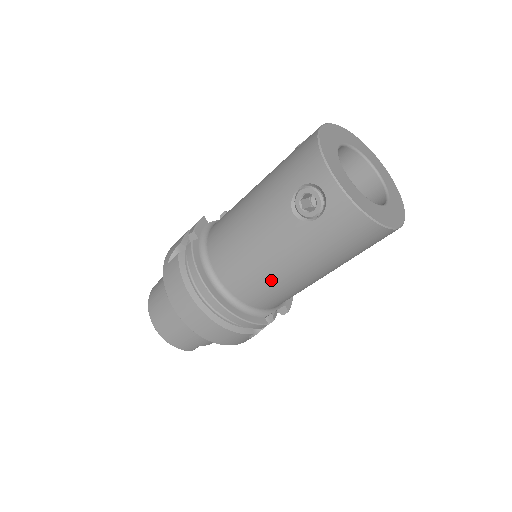
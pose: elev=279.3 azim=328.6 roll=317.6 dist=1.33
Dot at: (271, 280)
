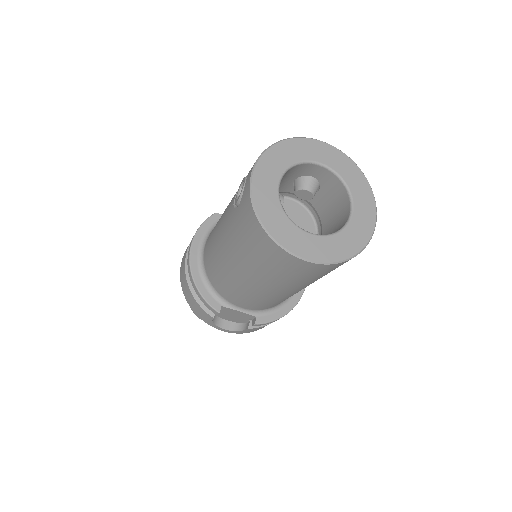
Dot at: (218, 262)
